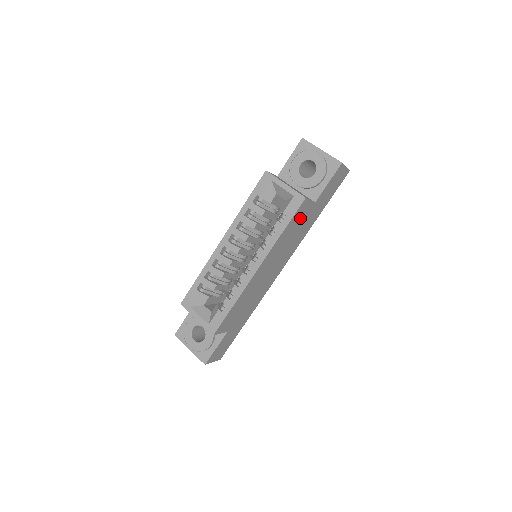
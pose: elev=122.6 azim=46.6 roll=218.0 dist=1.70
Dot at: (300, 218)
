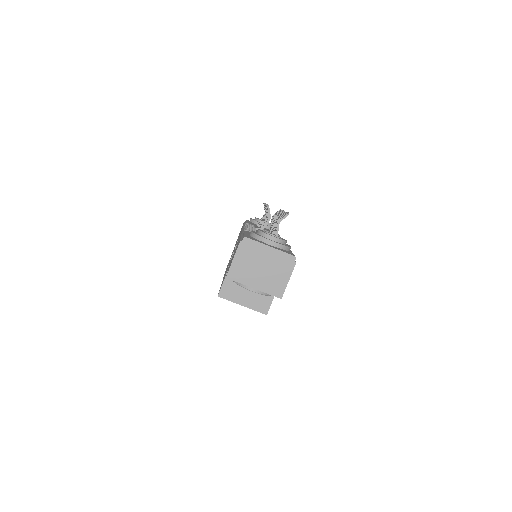
Dot at: occluded
